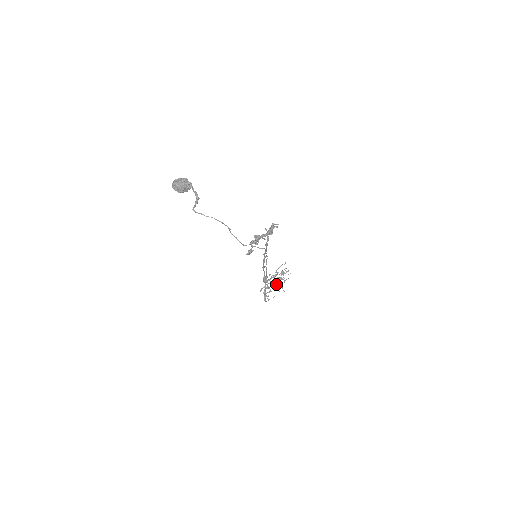
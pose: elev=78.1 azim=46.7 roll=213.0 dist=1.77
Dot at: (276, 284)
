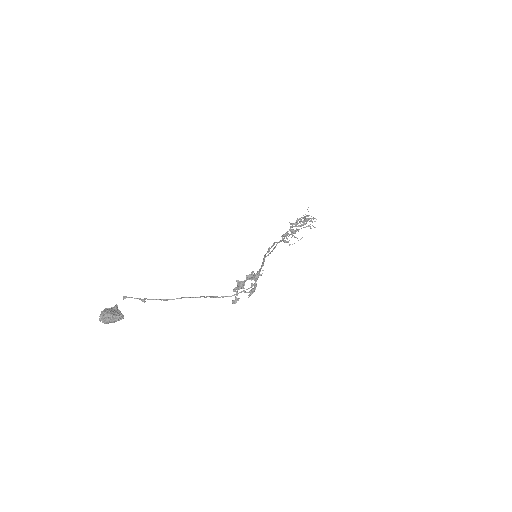
Dot at: (303, 220)
